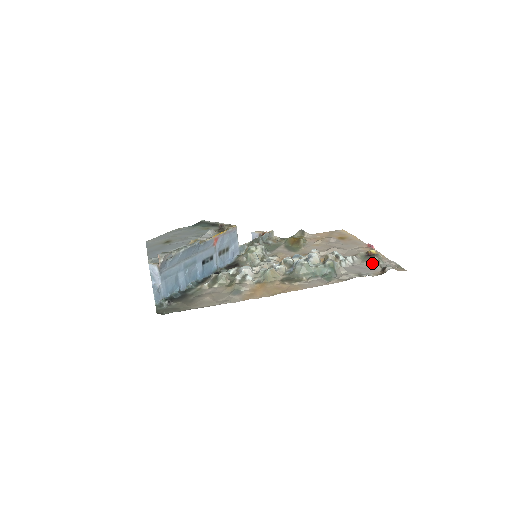
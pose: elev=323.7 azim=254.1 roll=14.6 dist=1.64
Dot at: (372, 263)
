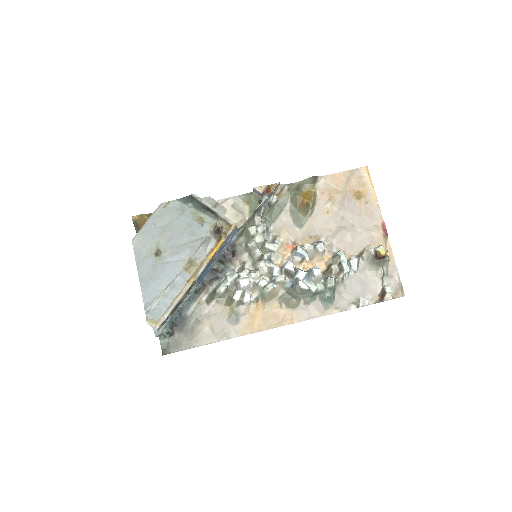
Dot at: (376, 275)
